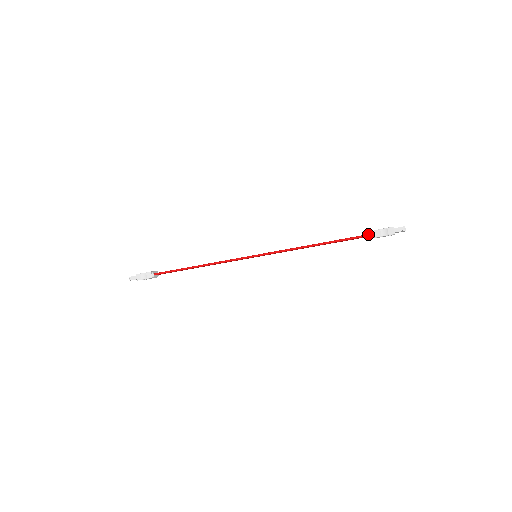
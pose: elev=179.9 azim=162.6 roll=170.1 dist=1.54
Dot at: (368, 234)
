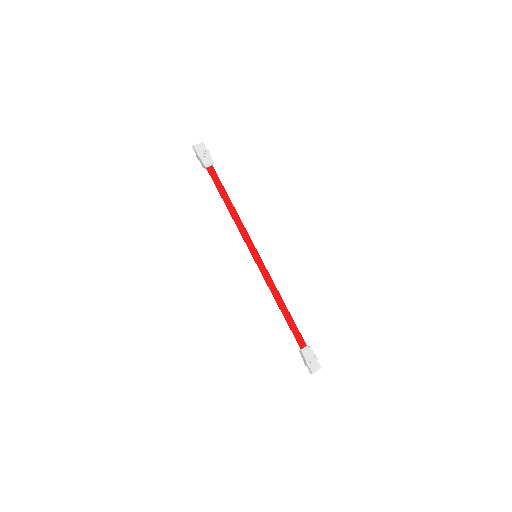
Dot at: (300, 346)
